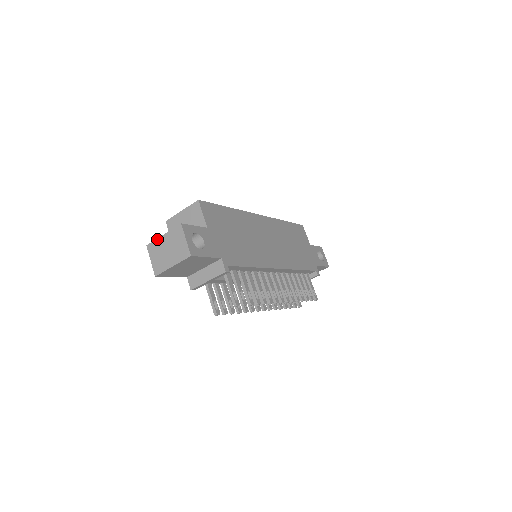
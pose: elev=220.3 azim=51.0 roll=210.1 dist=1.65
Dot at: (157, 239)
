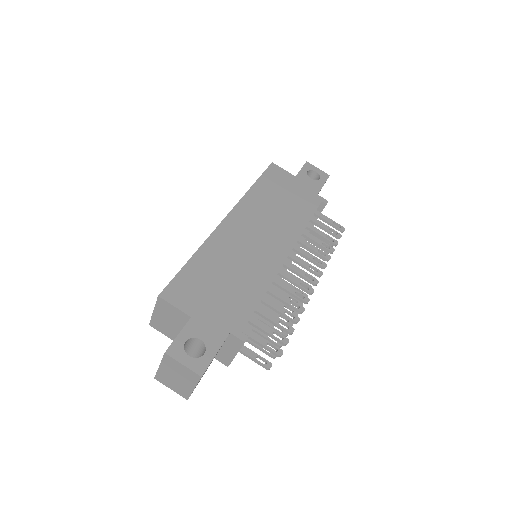
Dot at: (157, 371)
